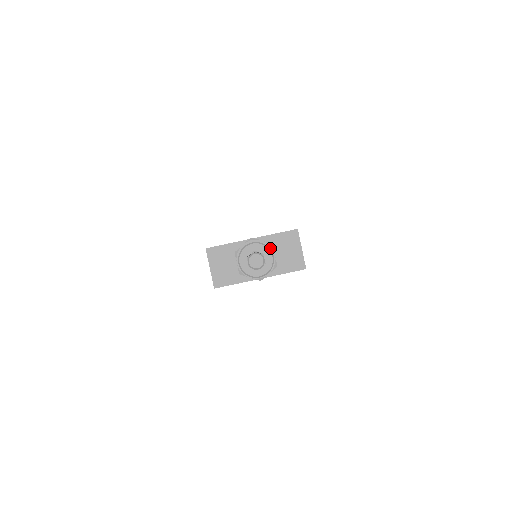
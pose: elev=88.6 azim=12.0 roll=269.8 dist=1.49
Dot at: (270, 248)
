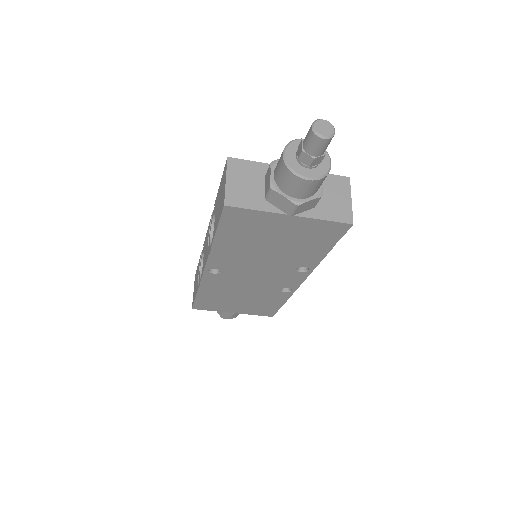
Dot at: occluded
